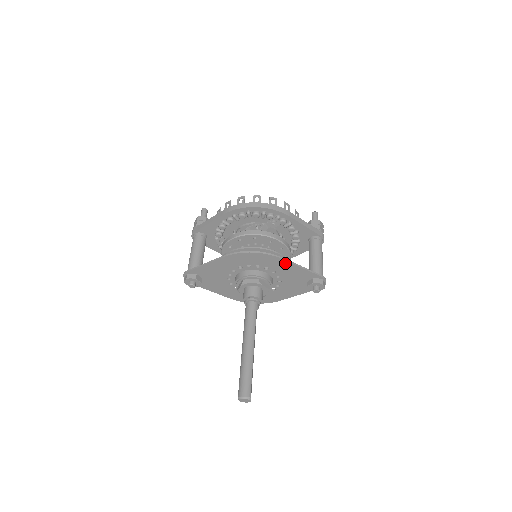
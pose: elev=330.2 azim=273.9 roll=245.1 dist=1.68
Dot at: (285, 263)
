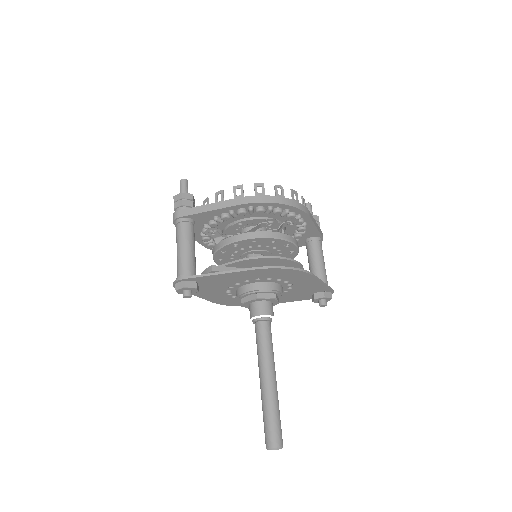
Dot at: (312, 279)
